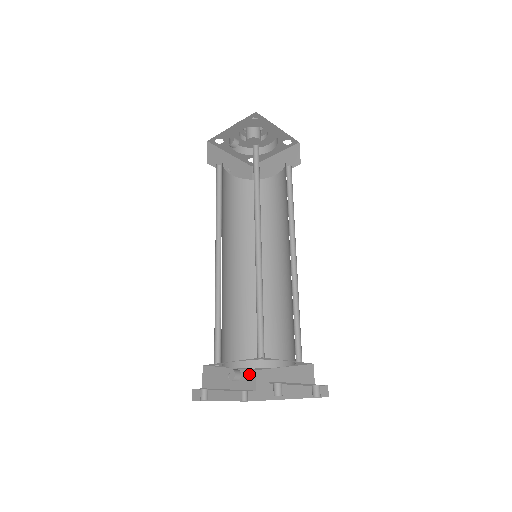
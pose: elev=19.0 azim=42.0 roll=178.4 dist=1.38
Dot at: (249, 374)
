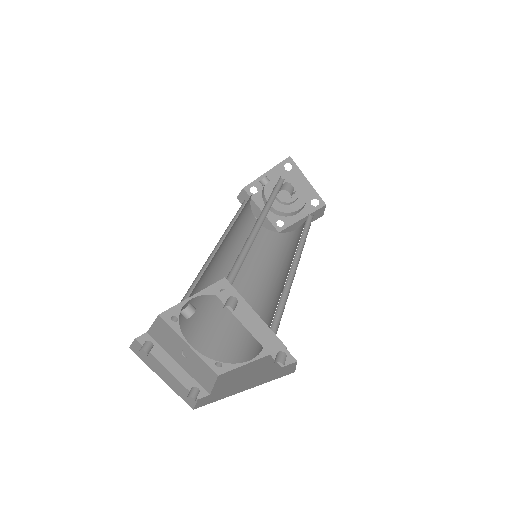
Dot at: (208, 372)
